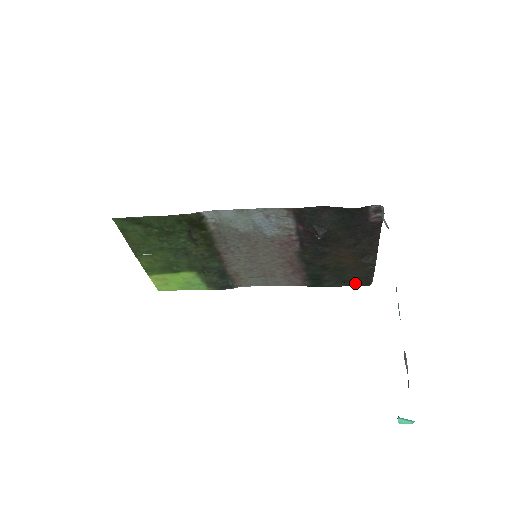
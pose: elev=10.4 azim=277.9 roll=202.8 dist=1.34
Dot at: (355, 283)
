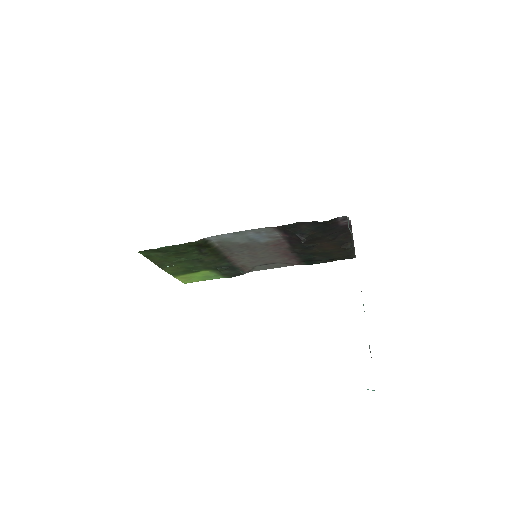
Dot at: occluded
